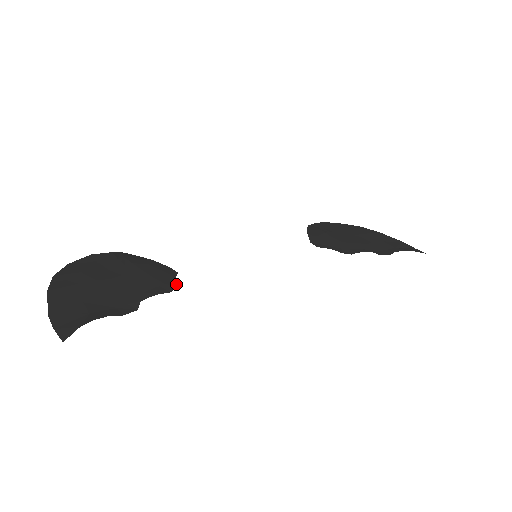
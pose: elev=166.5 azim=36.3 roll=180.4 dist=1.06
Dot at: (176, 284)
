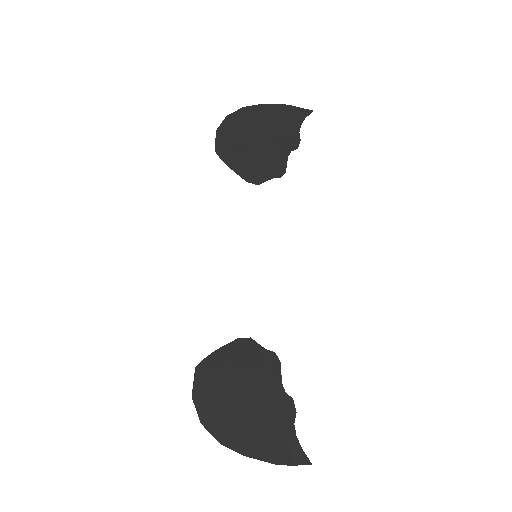
Dot at: (271, 352)
